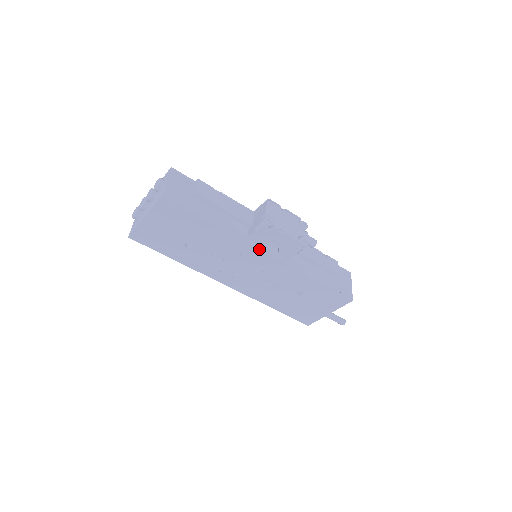
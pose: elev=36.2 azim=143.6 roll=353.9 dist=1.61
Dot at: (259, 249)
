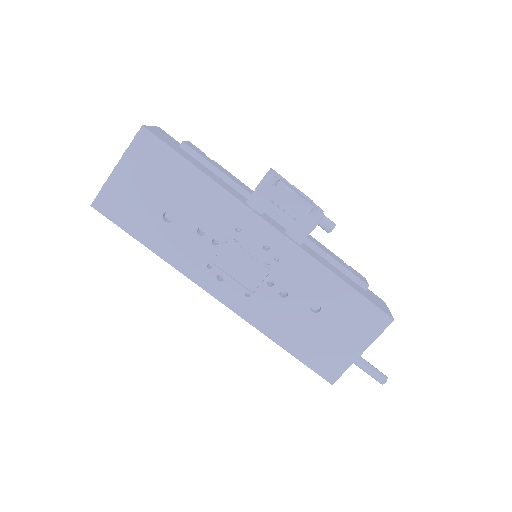
Dot at: (261, 217)
